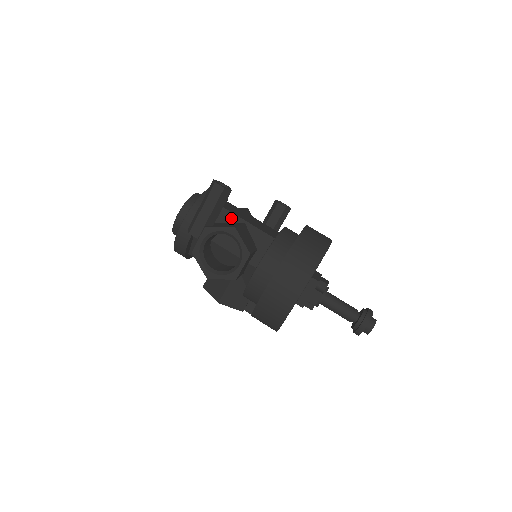
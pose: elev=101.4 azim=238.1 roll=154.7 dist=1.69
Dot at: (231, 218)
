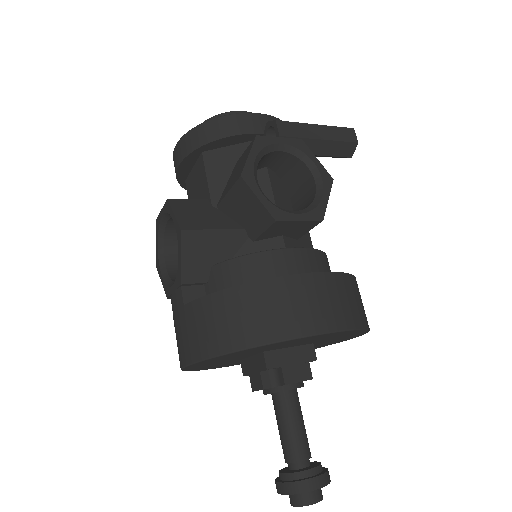
Dot at: occluded
